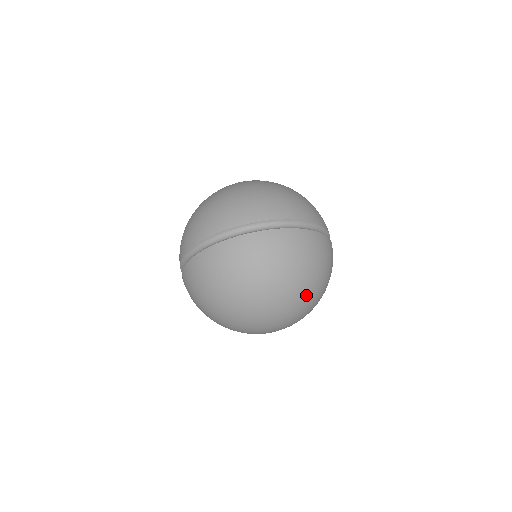
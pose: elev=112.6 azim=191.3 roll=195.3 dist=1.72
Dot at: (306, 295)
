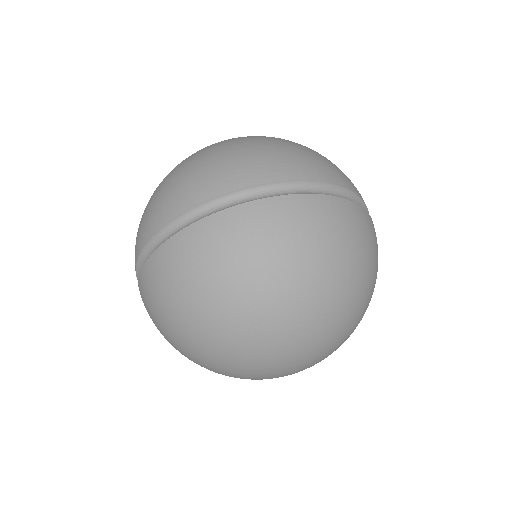
Dot at: (330, 307)
